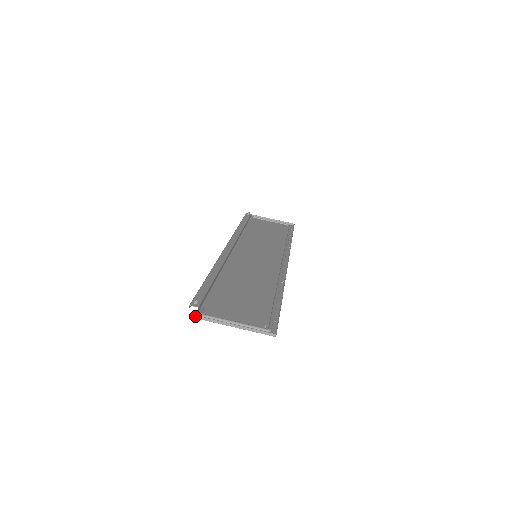
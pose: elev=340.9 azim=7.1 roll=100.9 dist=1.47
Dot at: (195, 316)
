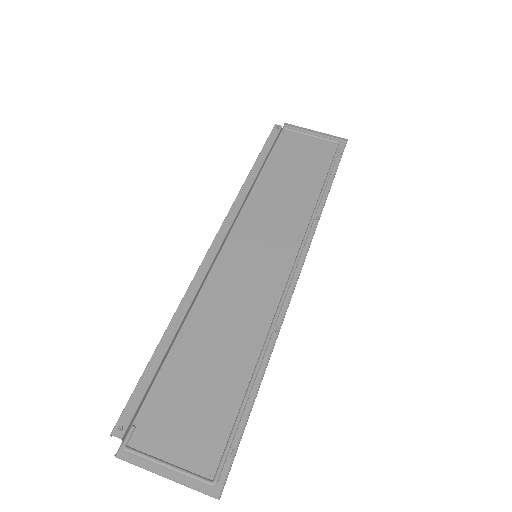
Dot at: (115, 456)
